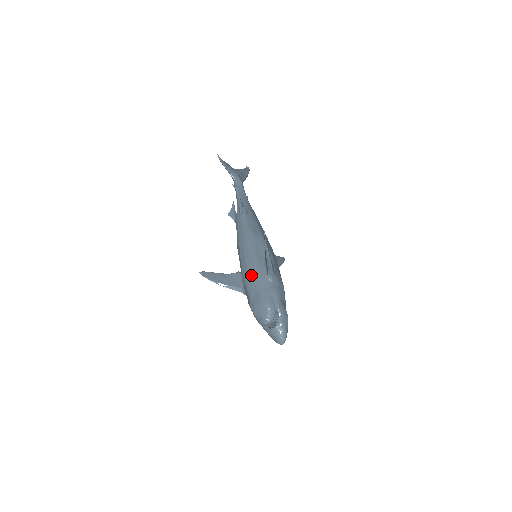
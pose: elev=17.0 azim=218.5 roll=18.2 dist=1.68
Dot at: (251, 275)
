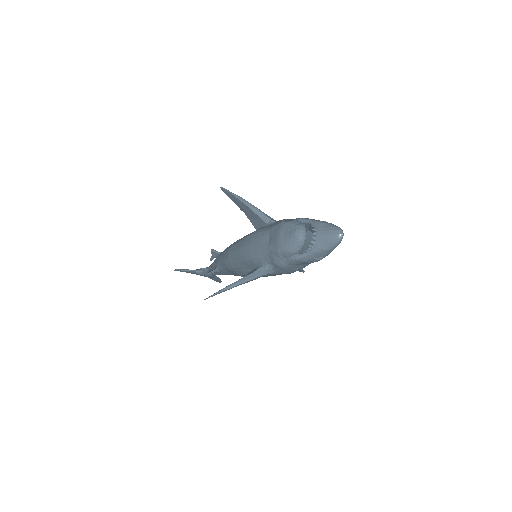
Dot at: (252, 241)
